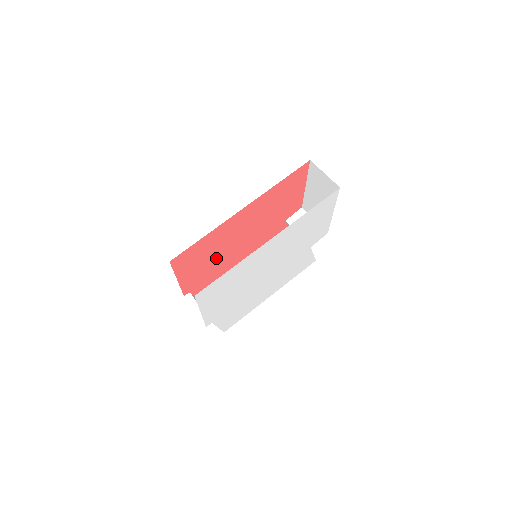
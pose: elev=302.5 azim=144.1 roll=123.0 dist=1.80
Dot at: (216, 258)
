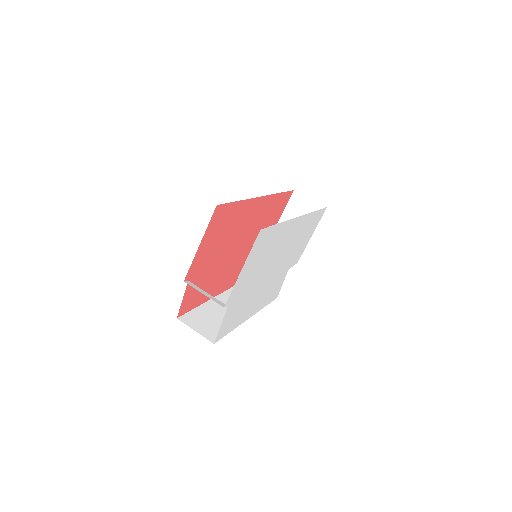
Dot at: (222, 246)
